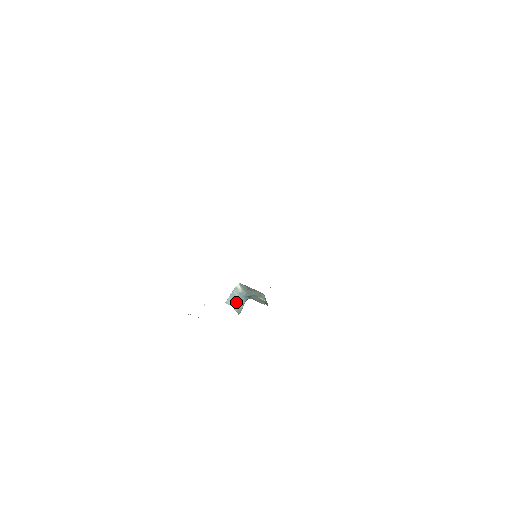
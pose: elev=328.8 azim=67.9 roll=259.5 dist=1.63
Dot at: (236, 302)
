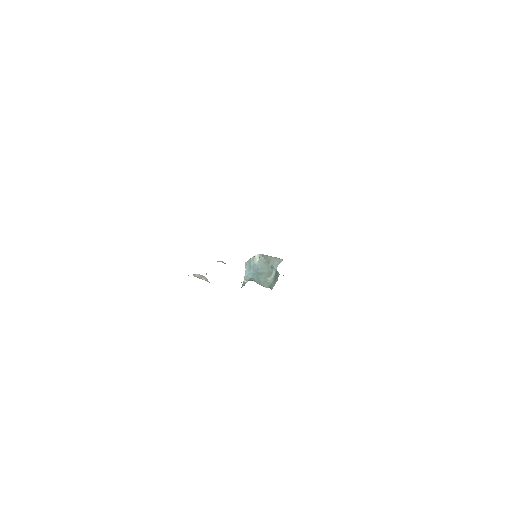
Dot at: (248, 271)
